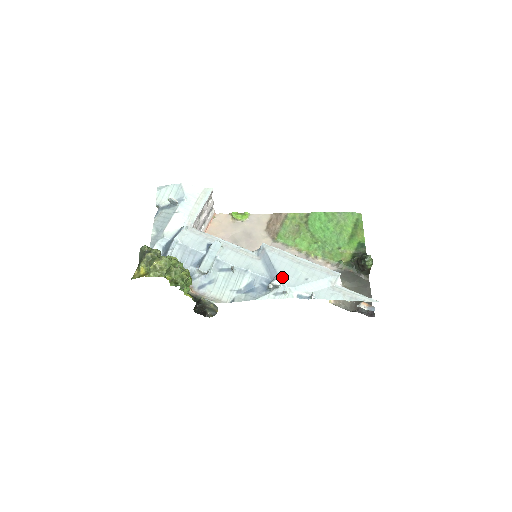
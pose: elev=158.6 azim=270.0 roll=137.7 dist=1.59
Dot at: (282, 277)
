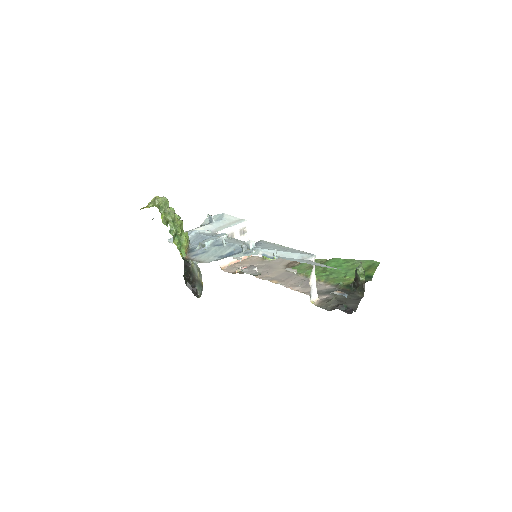
Dot at: (258, 246)
